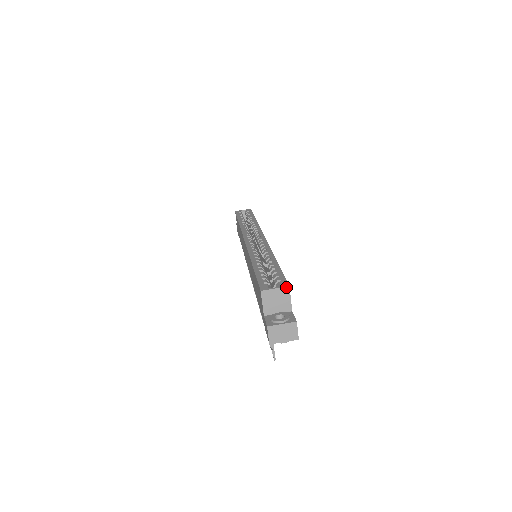
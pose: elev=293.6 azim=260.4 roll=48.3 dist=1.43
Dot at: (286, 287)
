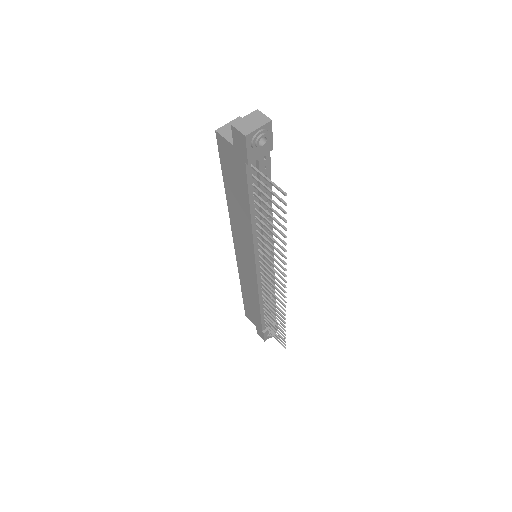
Dot at: (237, 118)
